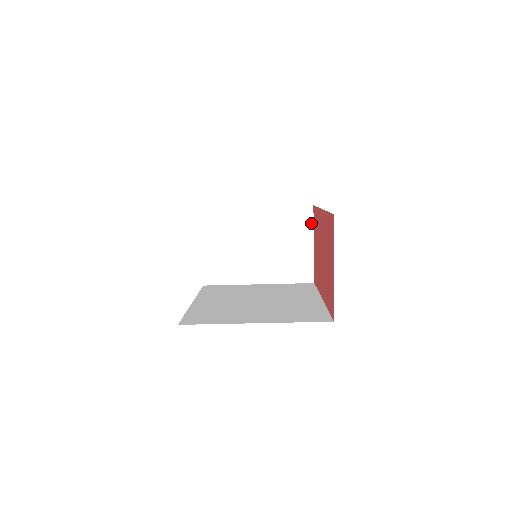
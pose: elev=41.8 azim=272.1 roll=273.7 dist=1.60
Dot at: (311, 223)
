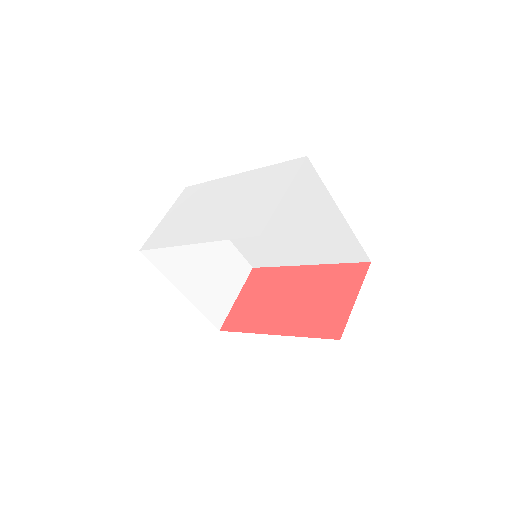
Dot at: (244, 279)
